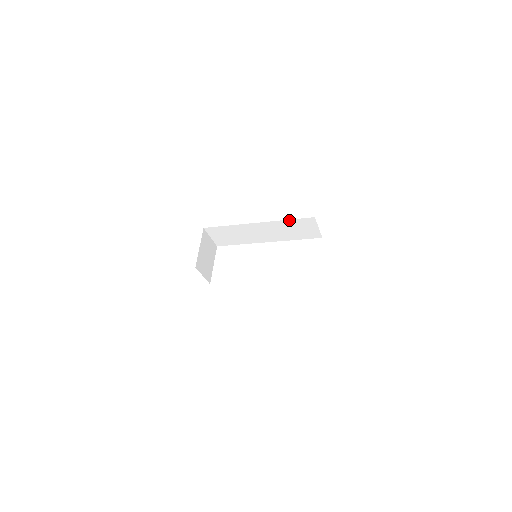
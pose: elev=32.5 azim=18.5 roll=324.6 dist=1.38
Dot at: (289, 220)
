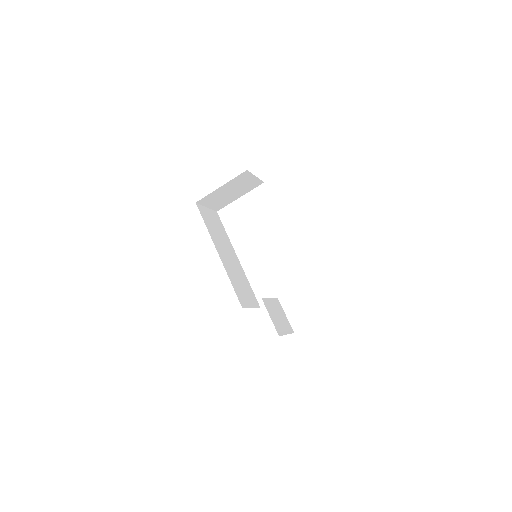
Dot at: occluded
